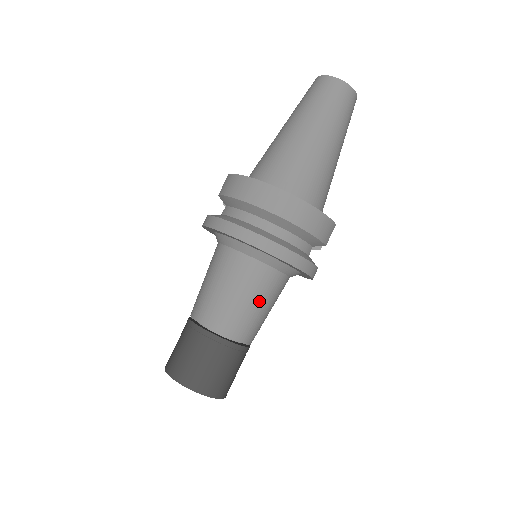
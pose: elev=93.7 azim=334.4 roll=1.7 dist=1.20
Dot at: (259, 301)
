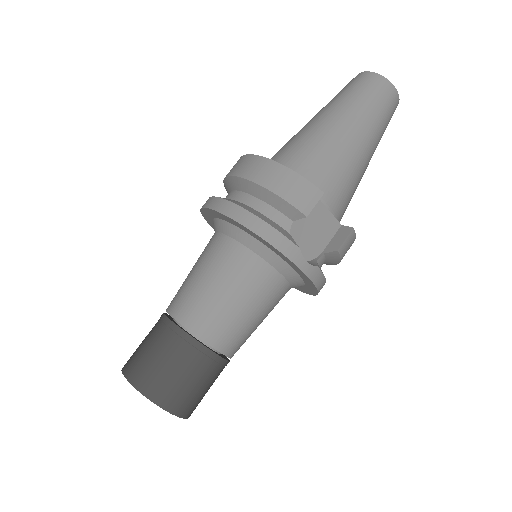
Dot at: (218, 281)
